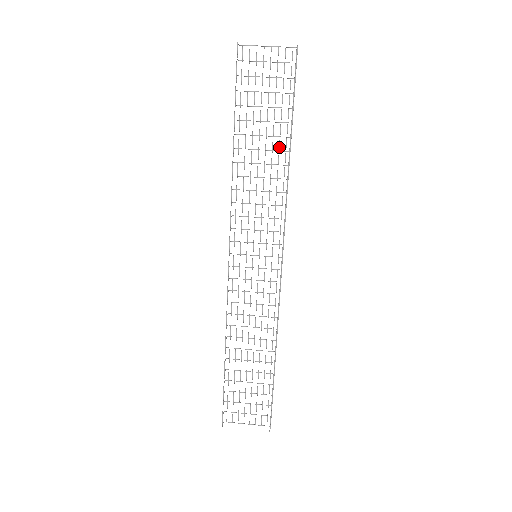
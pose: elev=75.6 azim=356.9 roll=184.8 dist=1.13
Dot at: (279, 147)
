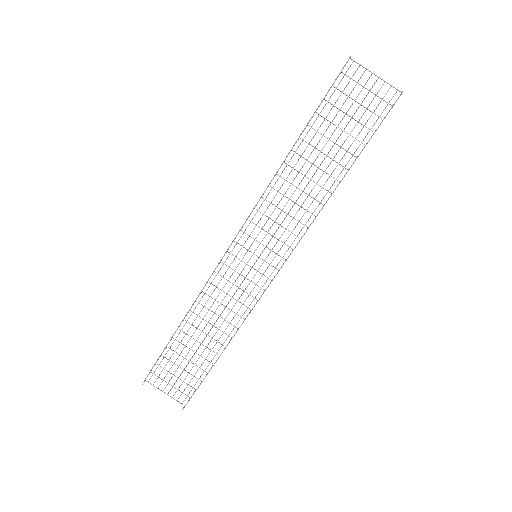
Dot at: (332, 172)
